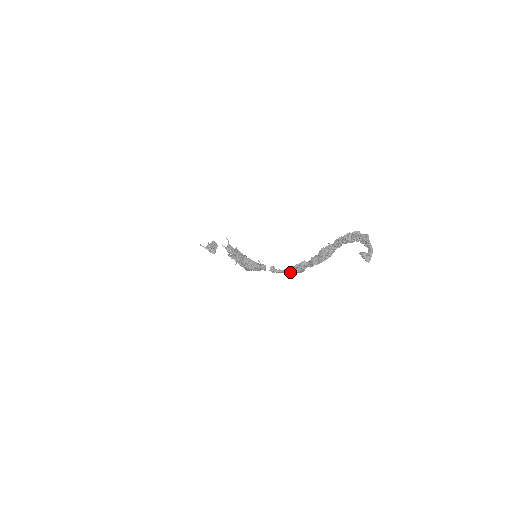
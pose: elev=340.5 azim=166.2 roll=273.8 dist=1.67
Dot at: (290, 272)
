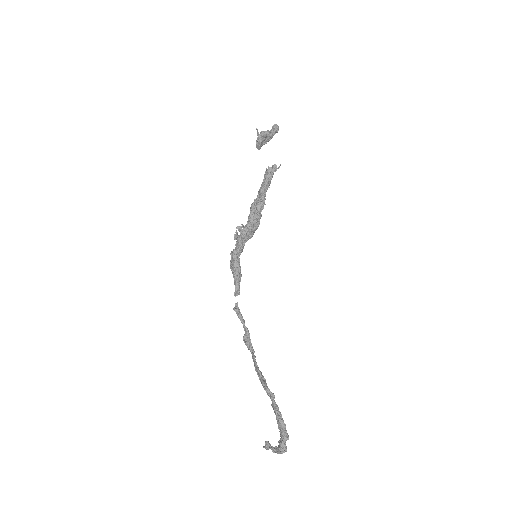
Dot at: (244, 327)
